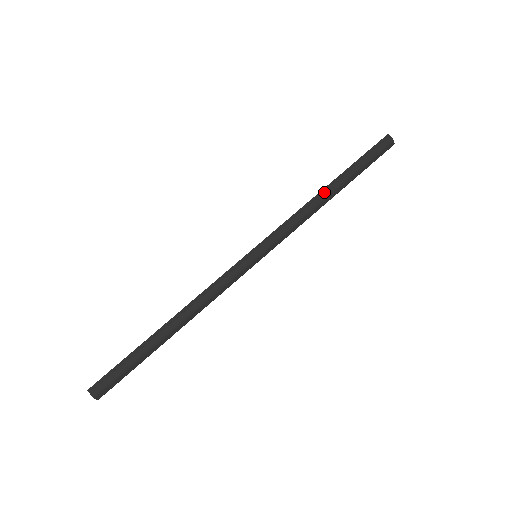
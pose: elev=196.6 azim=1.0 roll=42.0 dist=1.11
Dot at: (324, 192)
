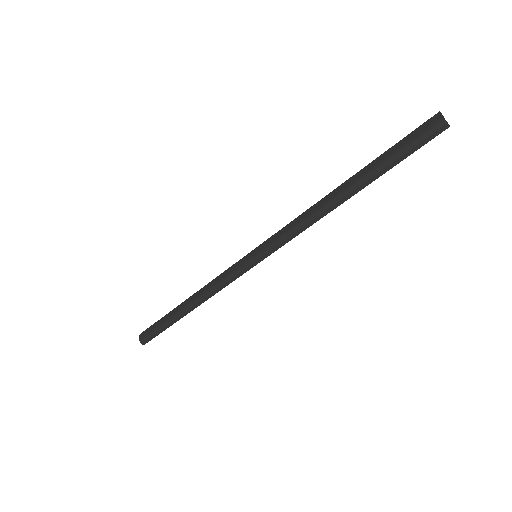
Dot at: (334, 193)
